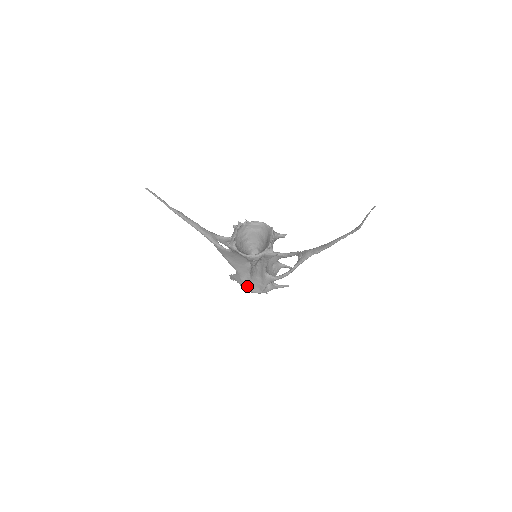
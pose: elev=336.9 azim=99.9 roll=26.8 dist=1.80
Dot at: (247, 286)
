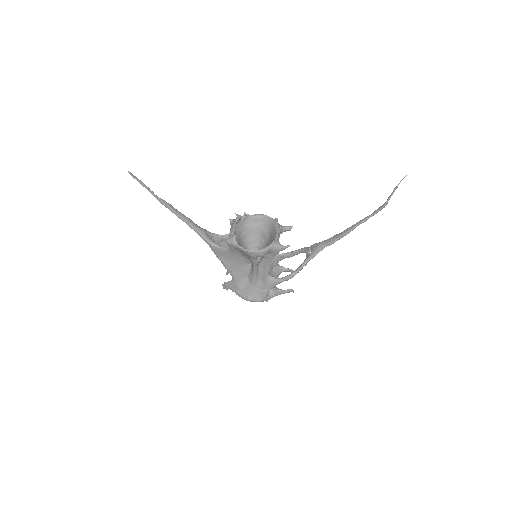
Dot at: (245, 294)
